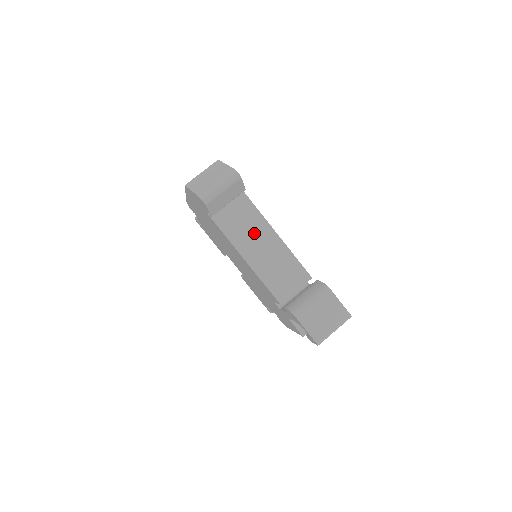
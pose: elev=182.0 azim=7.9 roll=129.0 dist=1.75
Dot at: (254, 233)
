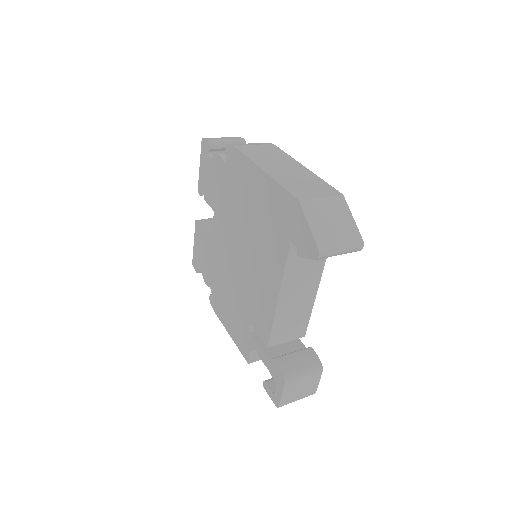
Dot at: (305, 280)
